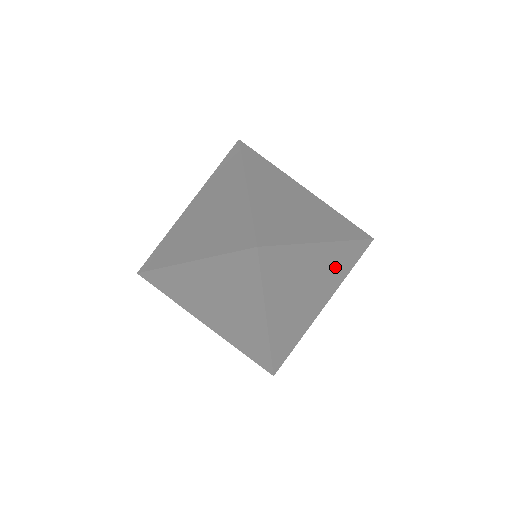
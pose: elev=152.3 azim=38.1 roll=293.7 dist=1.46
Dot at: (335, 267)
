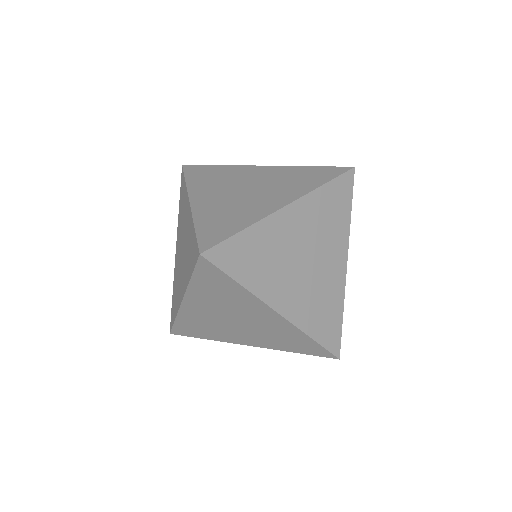
Dot at: (279, 336)
